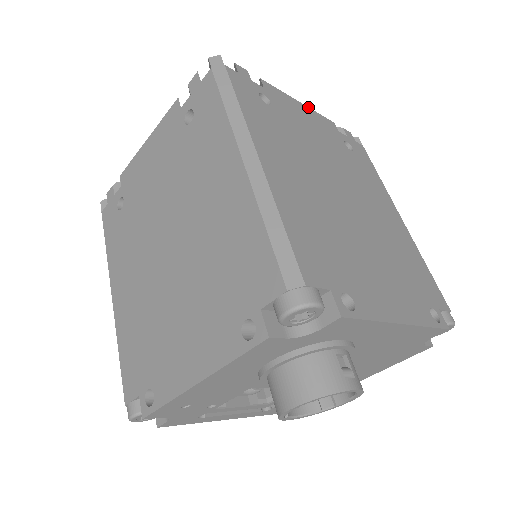
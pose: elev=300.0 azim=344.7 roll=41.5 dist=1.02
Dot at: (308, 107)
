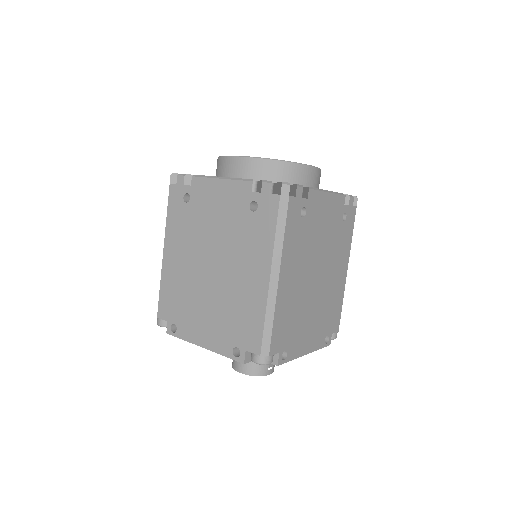
Dot at: (332, 193)
